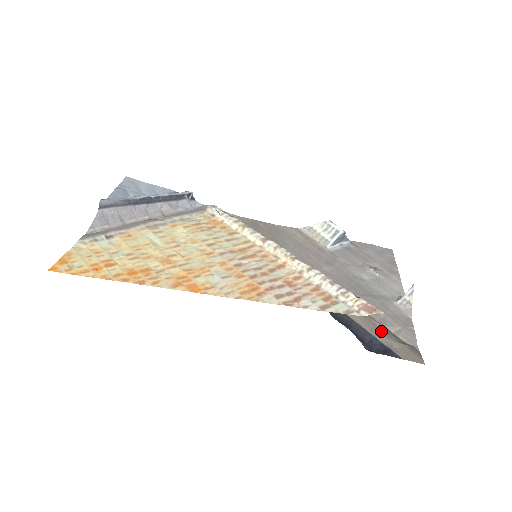
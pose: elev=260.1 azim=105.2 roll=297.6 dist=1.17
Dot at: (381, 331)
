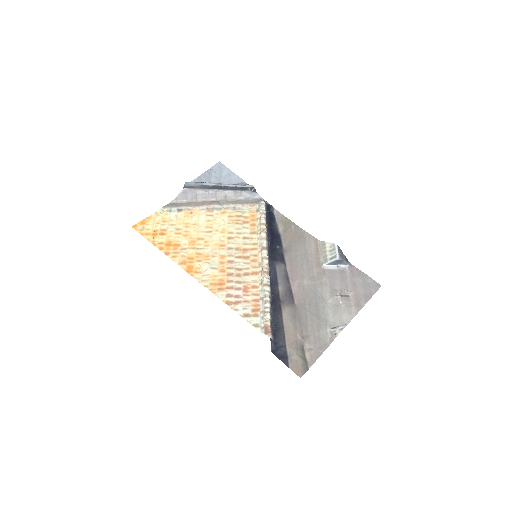
Dot at: (296, 343)
